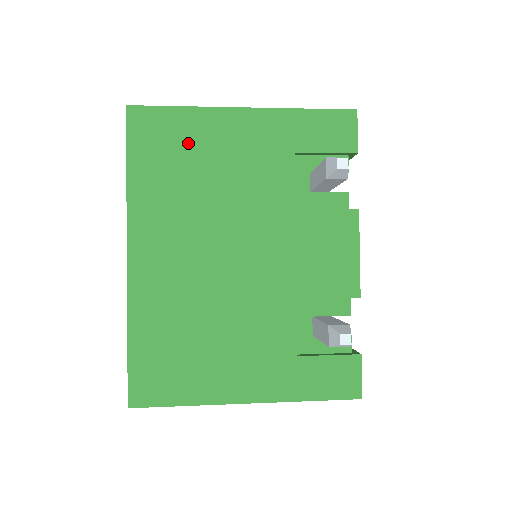
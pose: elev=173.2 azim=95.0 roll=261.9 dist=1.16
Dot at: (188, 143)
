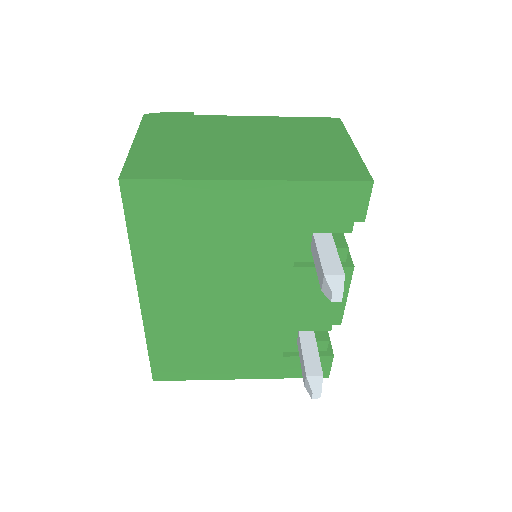
Dot at: (188, 214)
